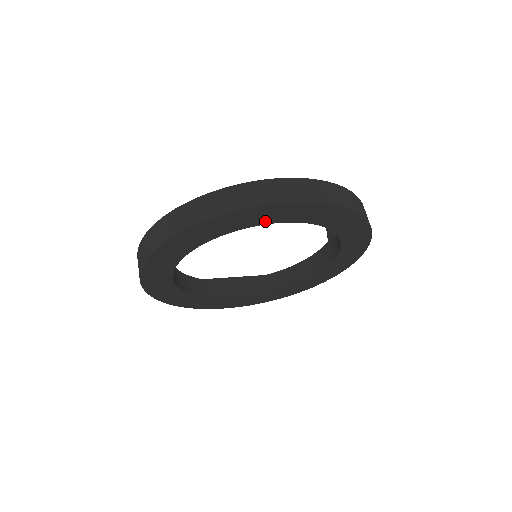
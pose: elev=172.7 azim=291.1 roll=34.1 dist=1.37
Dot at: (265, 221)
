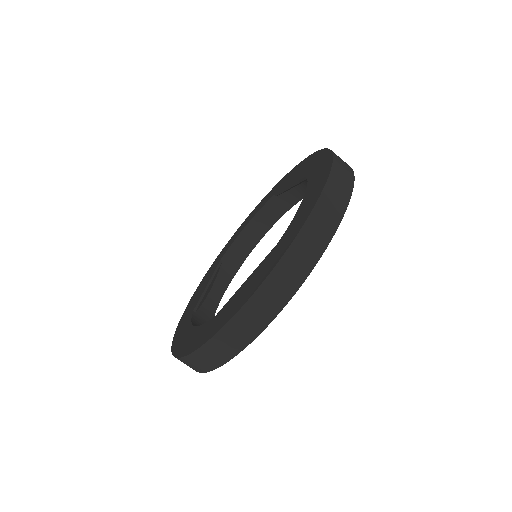
Dot at: occluded
